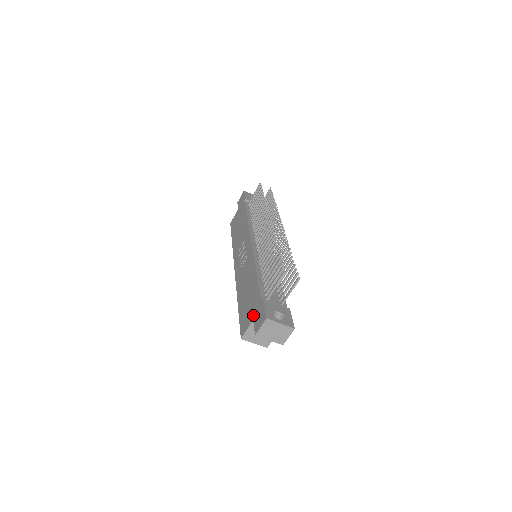
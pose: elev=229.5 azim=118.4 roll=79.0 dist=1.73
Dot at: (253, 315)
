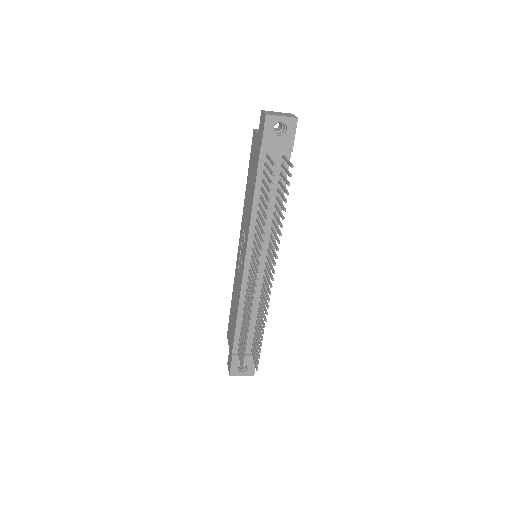
Dot at: (229, 346)
